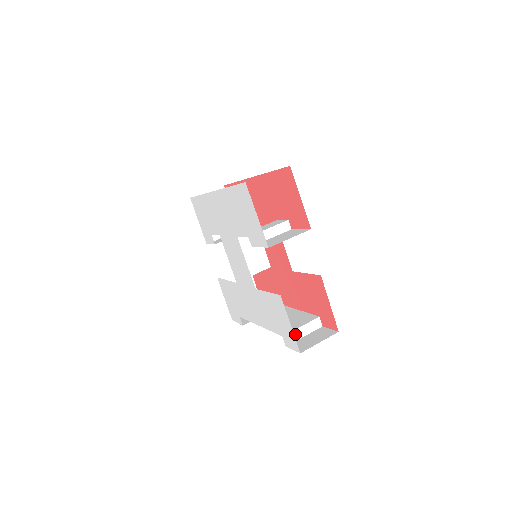
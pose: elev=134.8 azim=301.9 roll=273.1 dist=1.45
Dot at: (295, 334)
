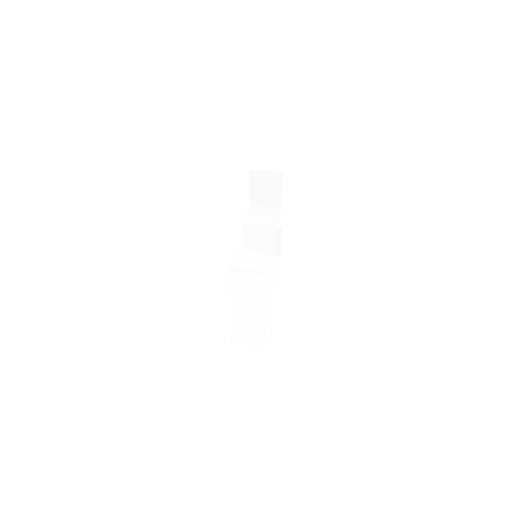
Dot at: (243, 323)
